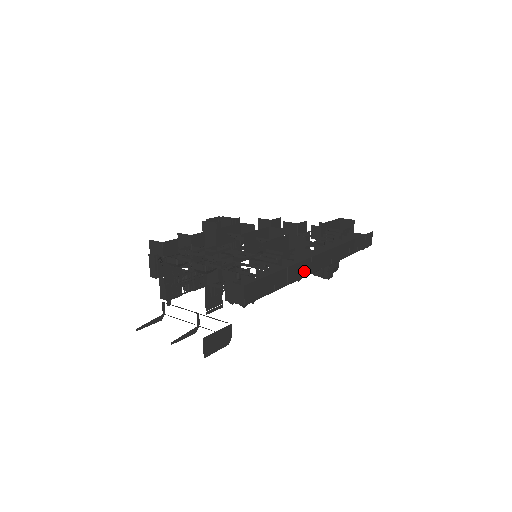
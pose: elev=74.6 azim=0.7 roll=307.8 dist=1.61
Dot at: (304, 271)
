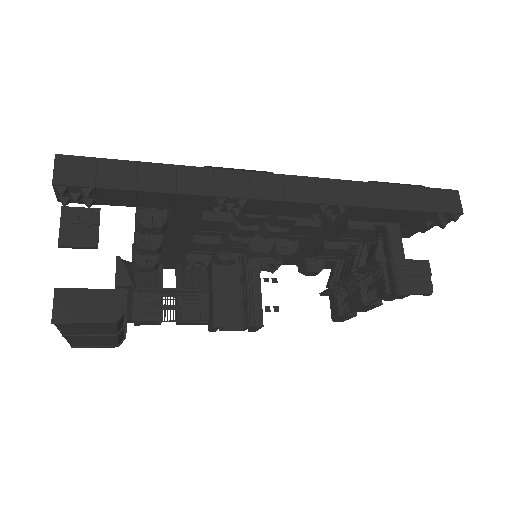
Dot at: (228, 187)
